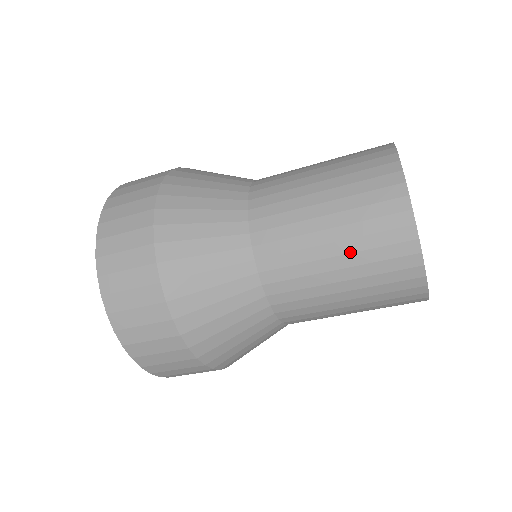
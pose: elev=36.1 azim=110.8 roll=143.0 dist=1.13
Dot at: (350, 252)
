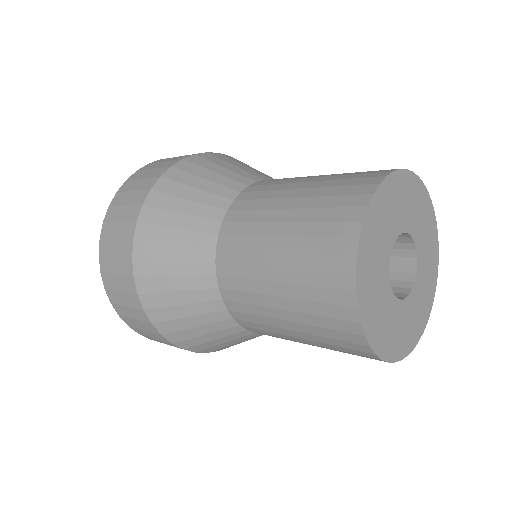
Dot at: (319, 346)
